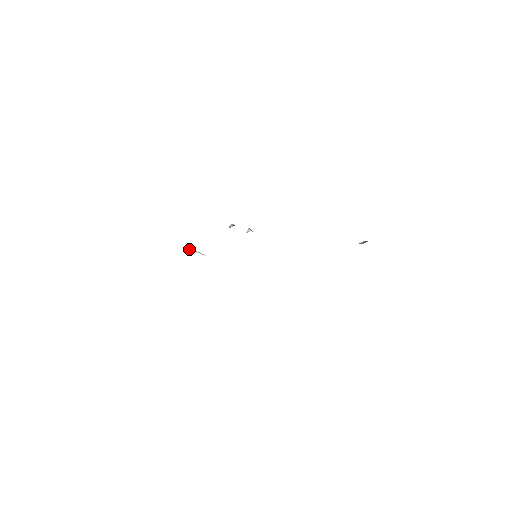
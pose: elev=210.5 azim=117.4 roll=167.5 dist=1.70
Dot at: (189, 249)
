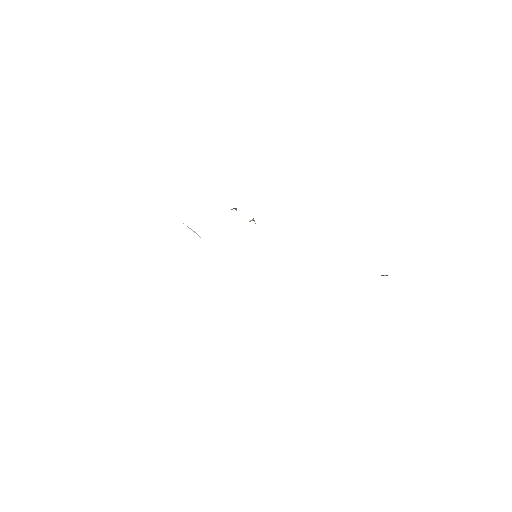
Dot at: occluded
